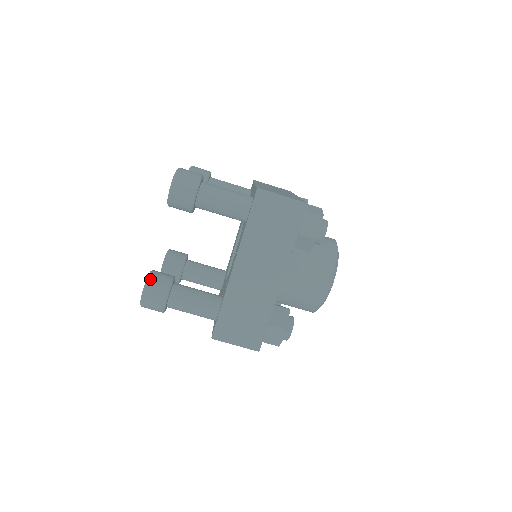
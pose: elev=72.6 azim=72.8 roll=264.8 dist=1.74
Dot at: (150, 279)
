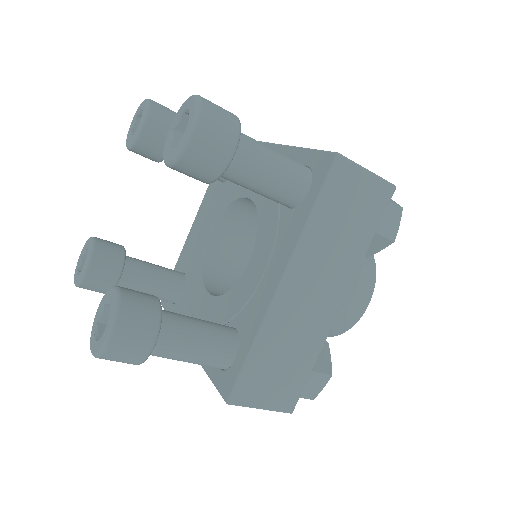
Dot at: (123, 306)
